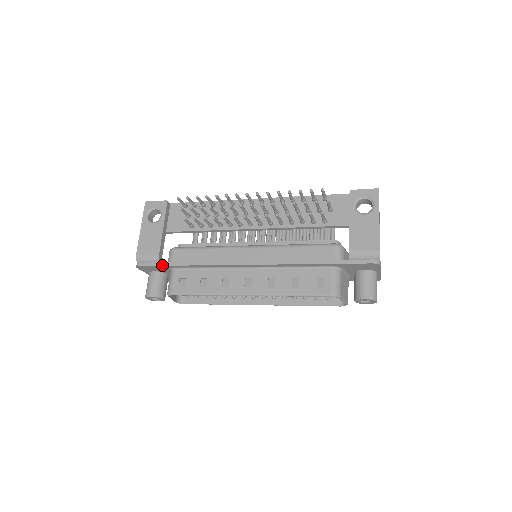
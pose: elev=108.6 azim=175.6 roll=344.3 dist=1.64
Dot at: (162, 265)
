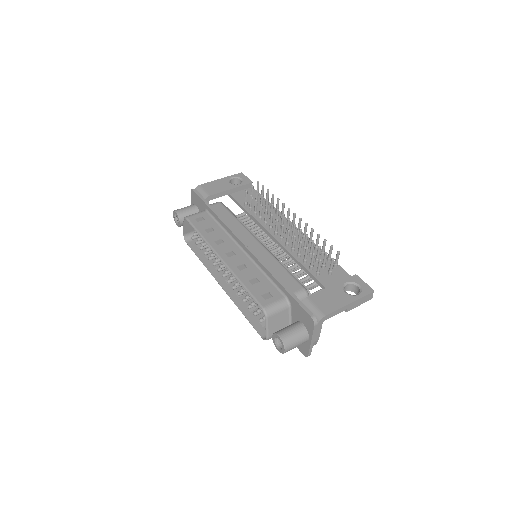
Dot at: (203, 200)
